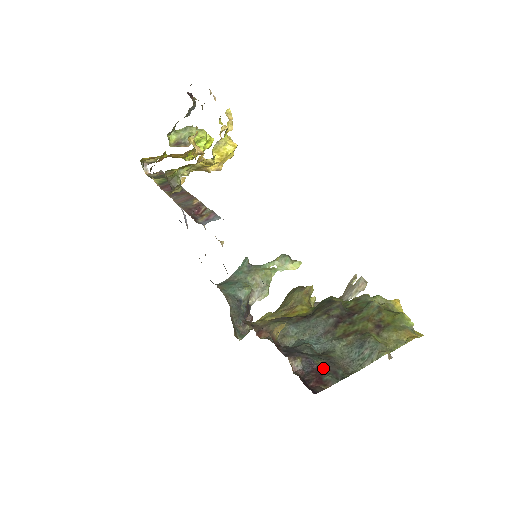
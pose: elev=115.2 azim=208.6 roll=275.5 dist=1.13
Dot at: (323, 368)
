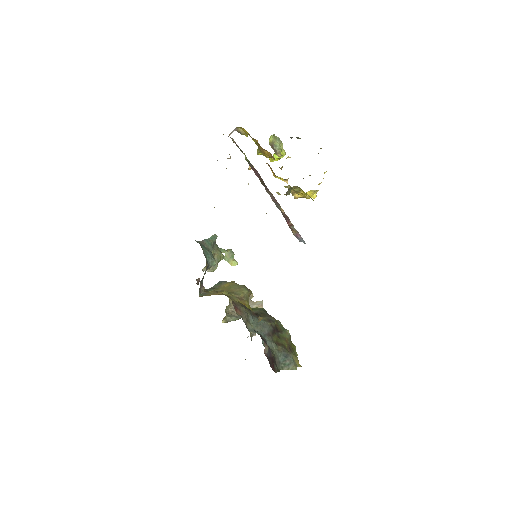
Dot at: (274, 359)
